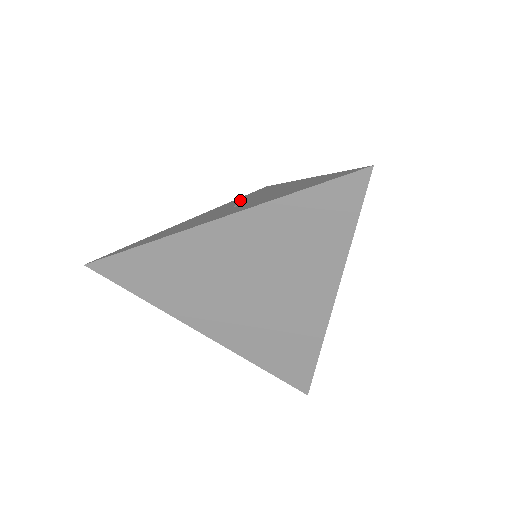
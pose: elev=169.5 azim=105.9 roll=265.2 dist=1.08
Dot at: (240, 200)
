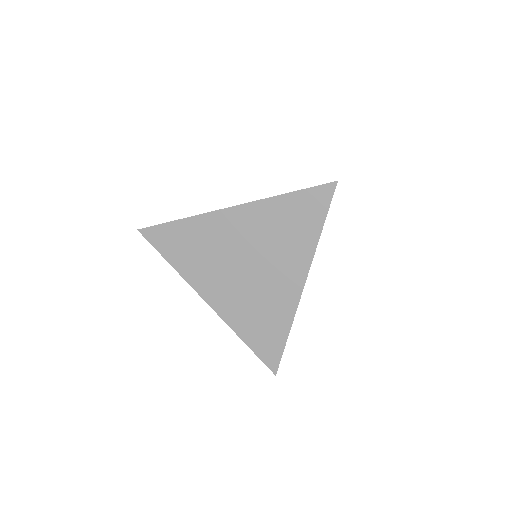
Dot at: occluded
